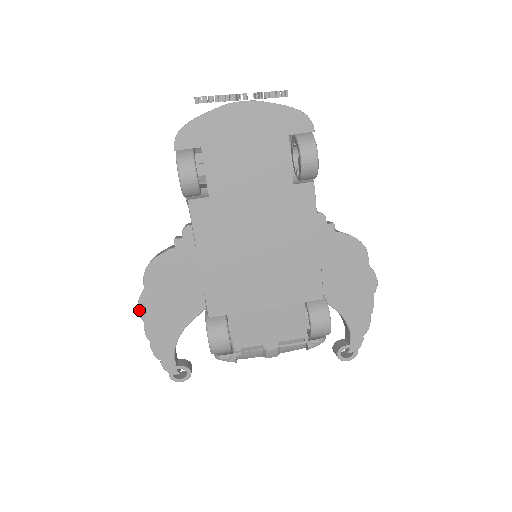
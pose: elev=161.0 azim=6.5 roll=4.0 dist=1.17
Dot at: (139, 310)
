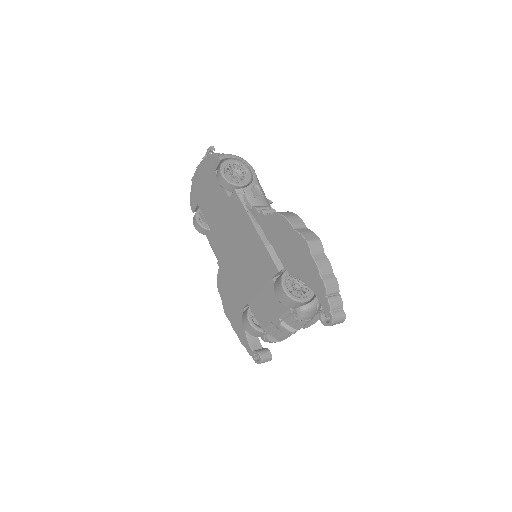
Dot at: (226, 314)
